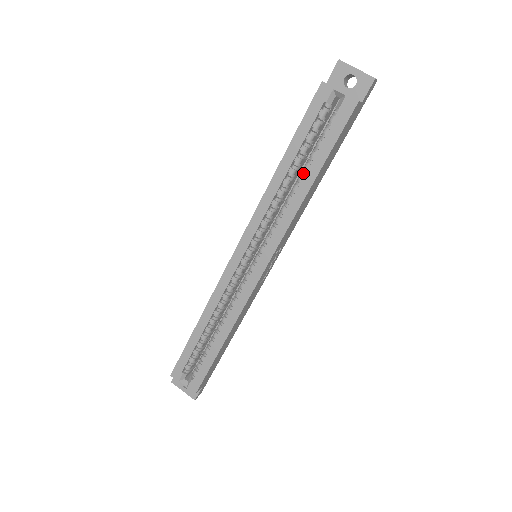
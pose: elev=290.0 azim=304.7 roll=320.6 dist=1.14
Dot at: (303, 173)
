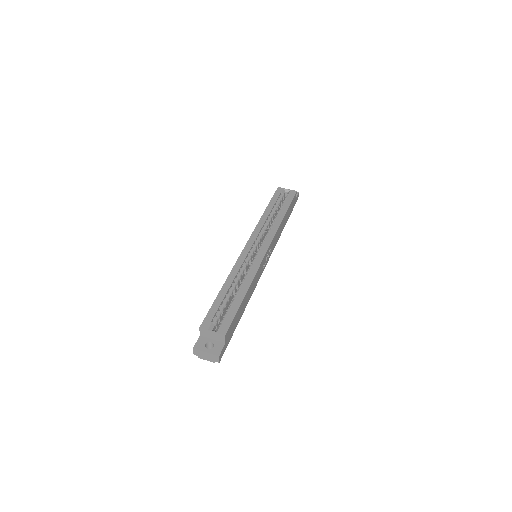
Dot at: (278, 214)
